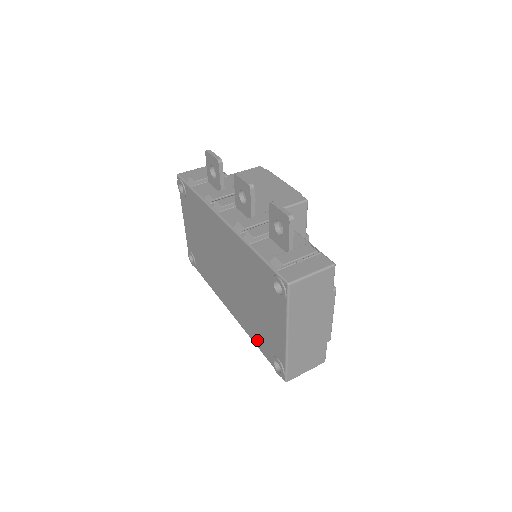
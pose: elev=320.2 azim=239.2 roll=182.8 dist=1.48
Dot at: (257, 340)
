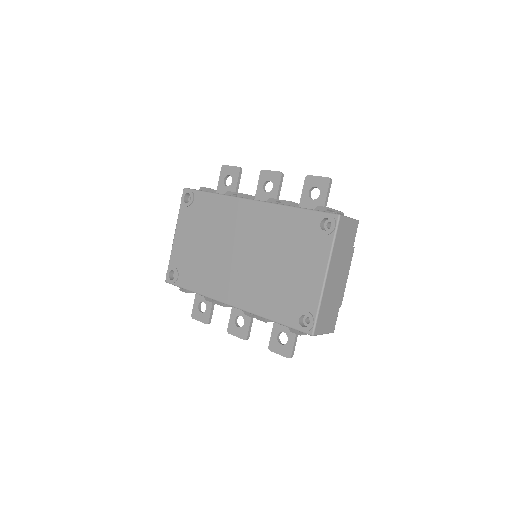
Dot at: (273, 311)
